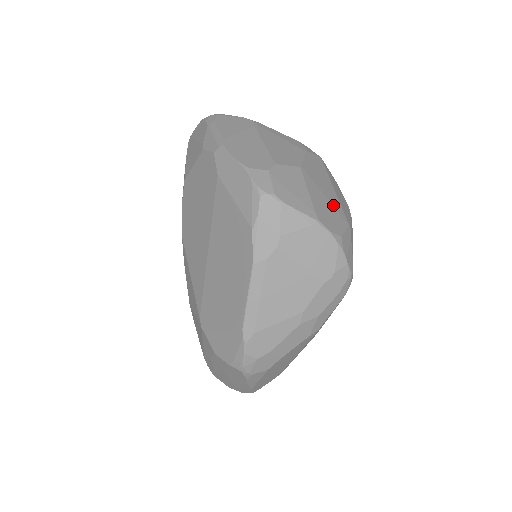
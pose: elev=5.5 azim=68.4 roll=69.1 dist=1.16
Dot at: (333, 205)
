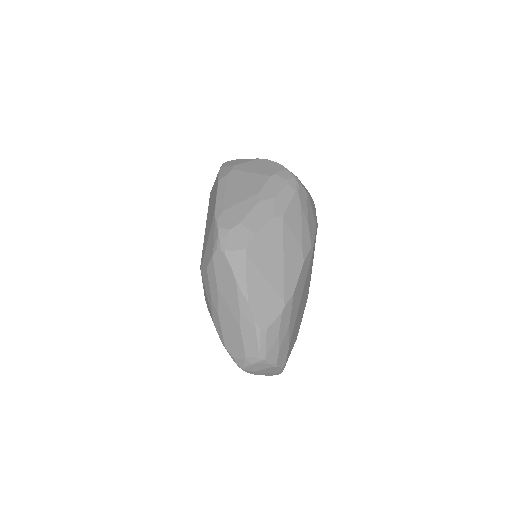
Dot at: occluded
